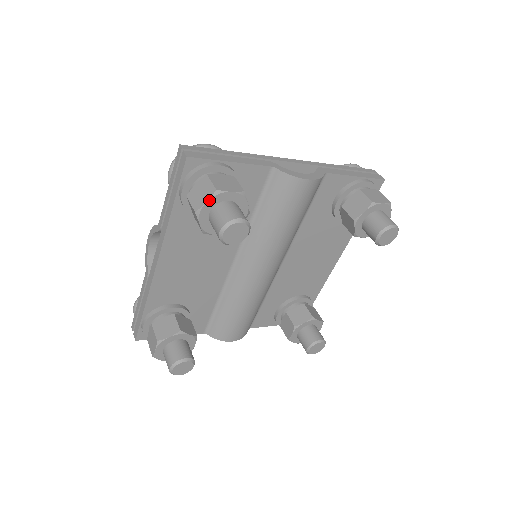
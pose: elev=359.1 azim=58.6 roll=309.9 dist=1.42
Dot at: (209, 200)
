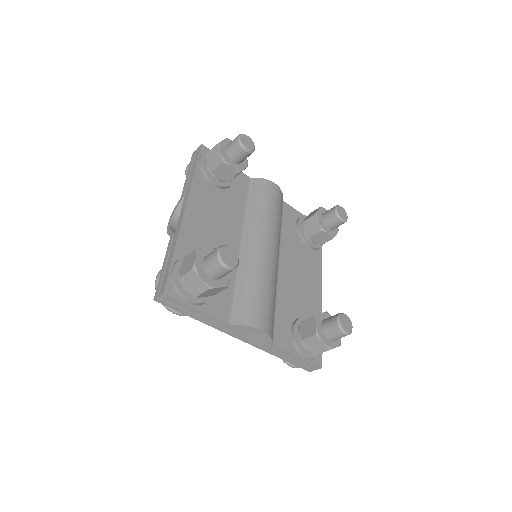
Dot at: (224, 140)
